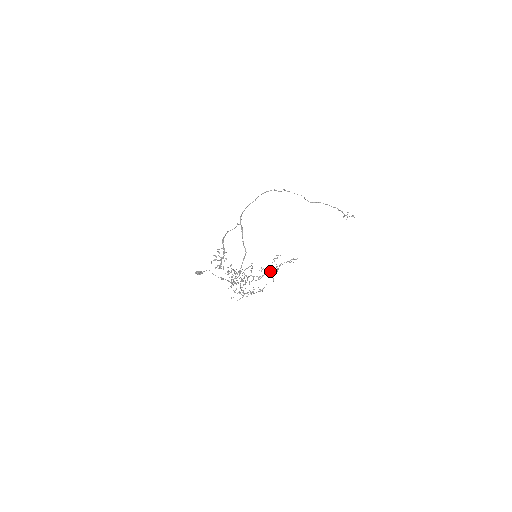
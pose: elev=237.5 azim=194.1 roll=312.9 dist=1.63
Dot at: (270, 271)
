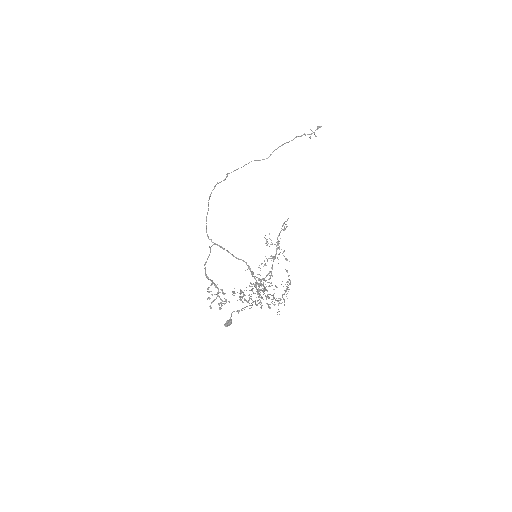
Dot at: (272, 257)
